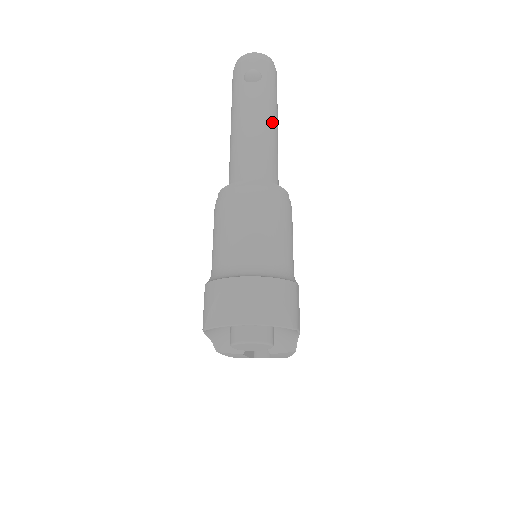
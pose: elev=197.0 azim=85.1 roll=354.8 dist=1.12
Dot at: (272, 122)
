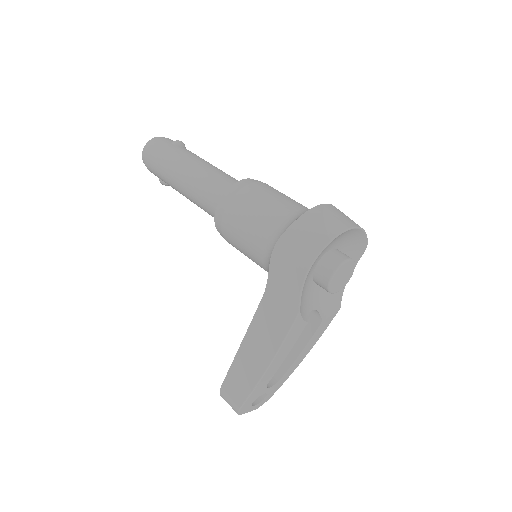
Dot at: occluded
